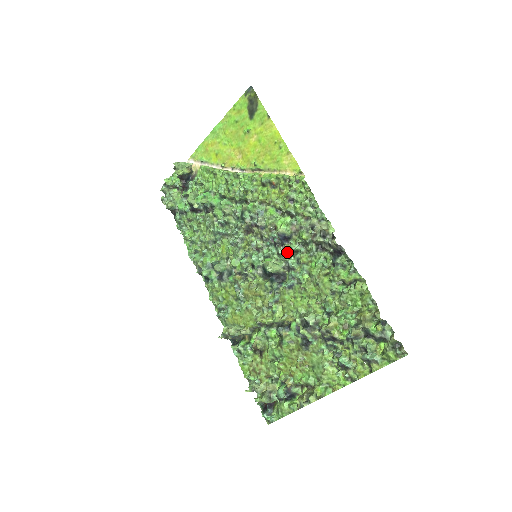
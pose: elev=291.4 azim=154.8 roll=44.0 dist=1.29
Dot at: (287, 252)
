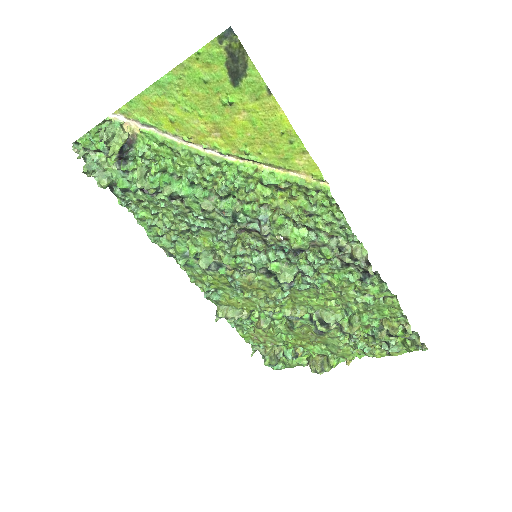
Dot at: (300, 259)
